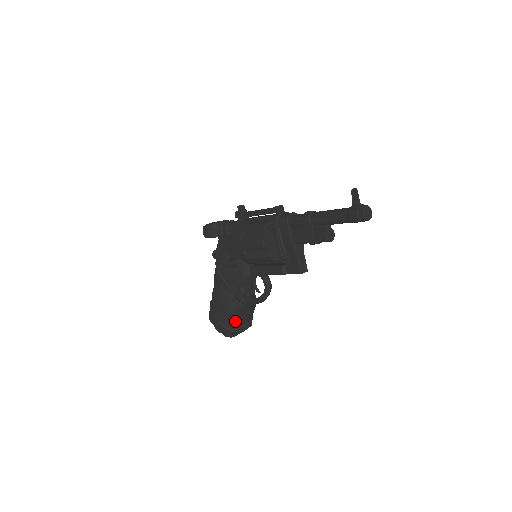
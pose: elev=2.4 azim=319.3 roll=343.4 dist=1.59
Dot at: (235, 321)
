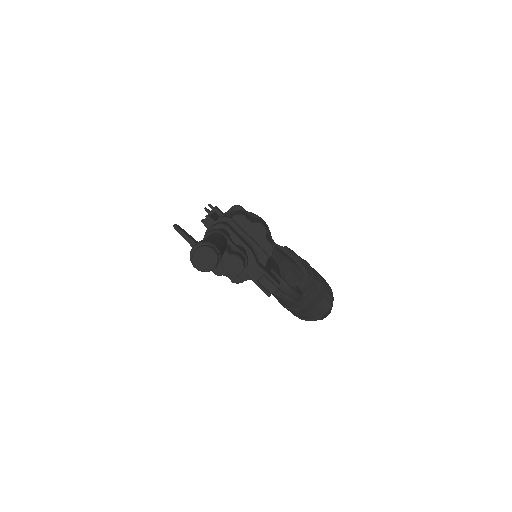
Dot at: (302, 313)
